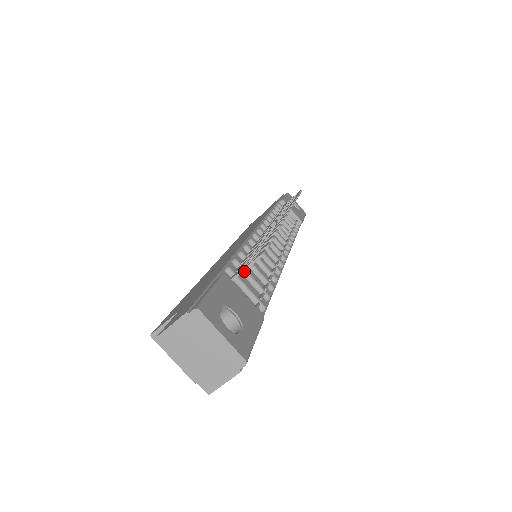
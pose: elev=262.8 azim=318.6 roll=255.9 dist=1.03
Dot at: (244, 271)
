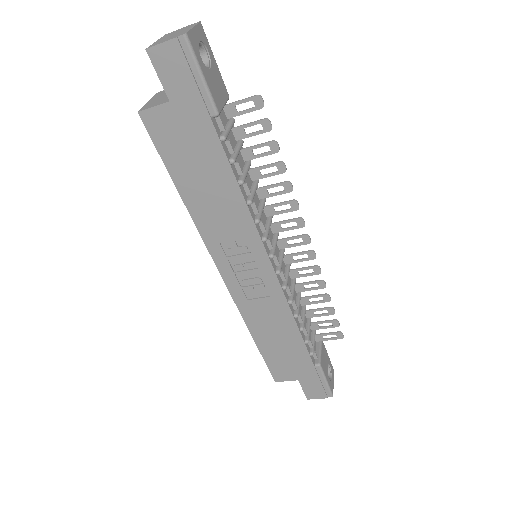
Dot at: (239, 144)
